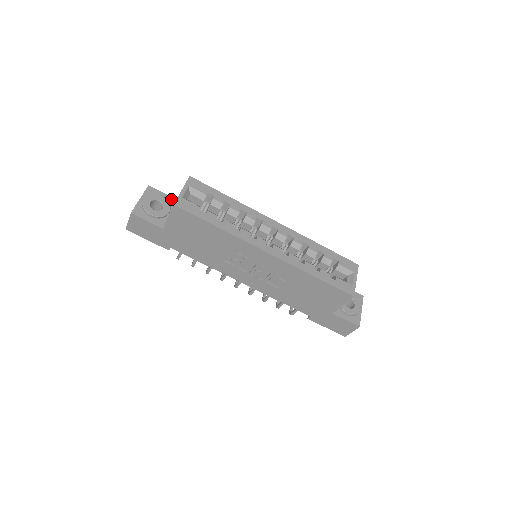
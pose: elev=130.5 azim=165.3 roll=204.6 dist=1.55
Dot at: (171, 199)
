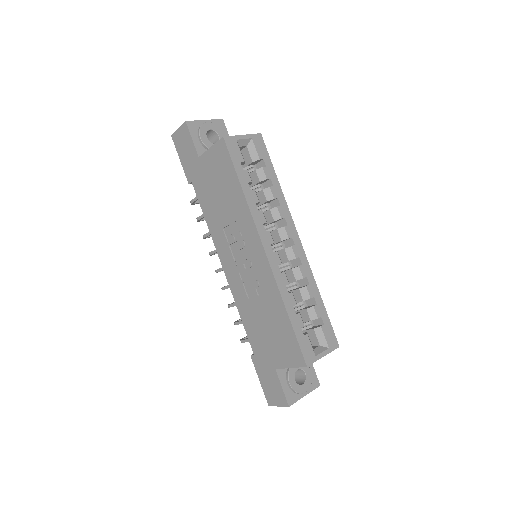
Dot at: occluded
